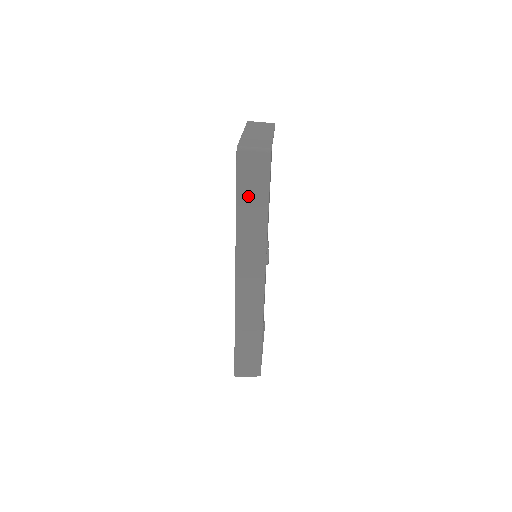
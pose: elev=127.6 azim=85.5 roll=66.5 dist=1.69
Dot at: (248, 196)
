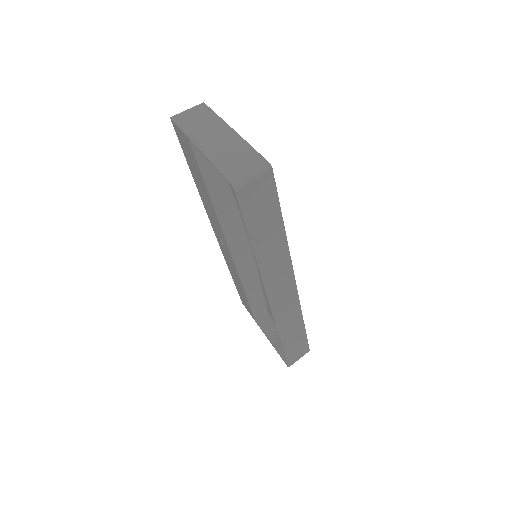
Dot at: (260, 226)
